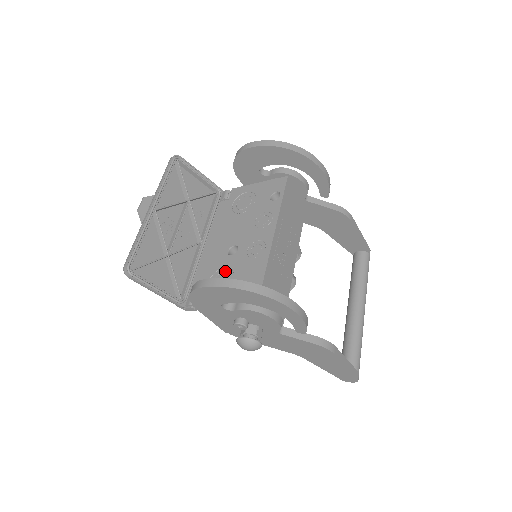
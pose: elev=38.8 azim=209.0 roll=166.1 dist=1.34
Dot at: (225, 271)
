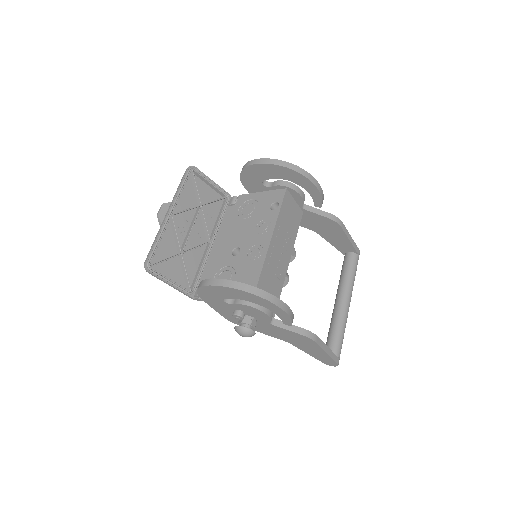
Dot at: (228, 269)
